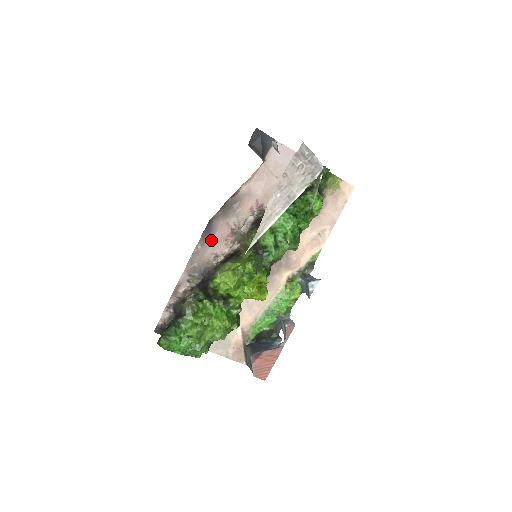
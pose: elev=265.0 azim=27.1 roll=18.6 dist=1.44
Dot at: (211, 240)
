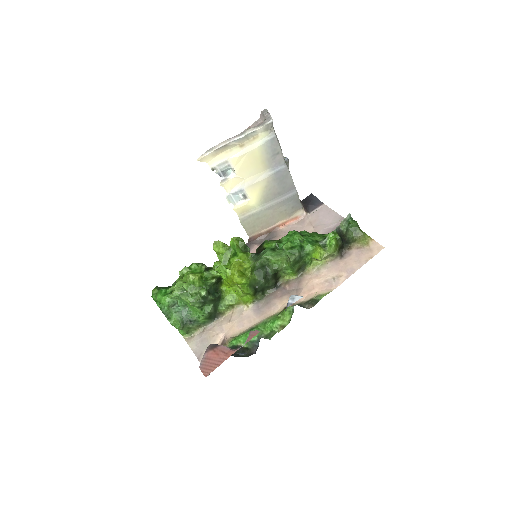
Dot at: occluded
